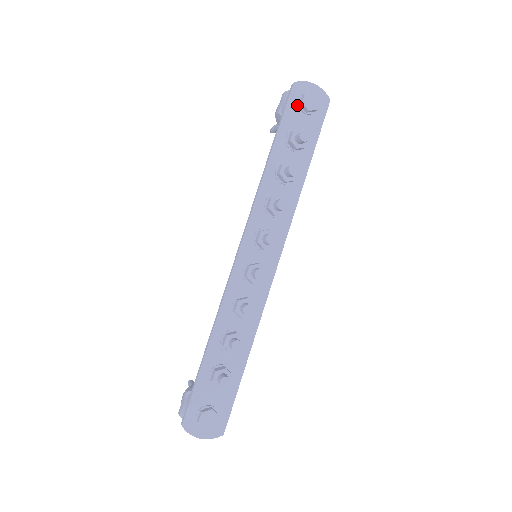
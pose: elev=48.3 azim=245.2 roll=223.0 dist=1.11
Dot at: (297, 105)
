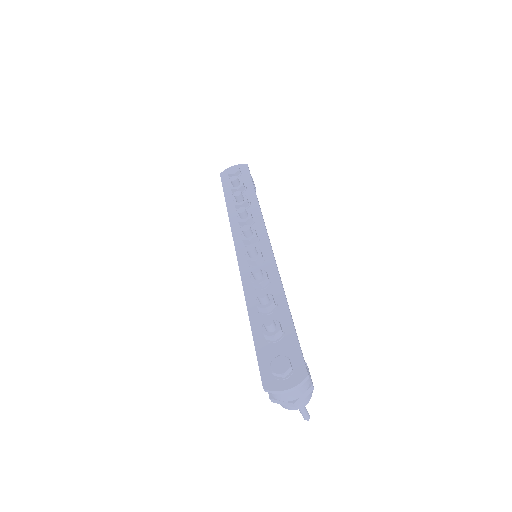
Dot at: (228, 179)
